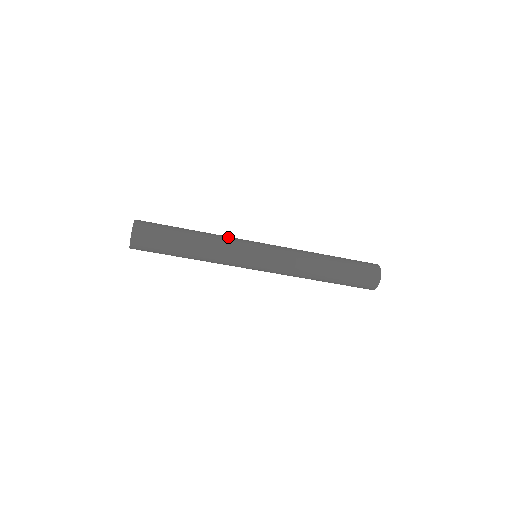
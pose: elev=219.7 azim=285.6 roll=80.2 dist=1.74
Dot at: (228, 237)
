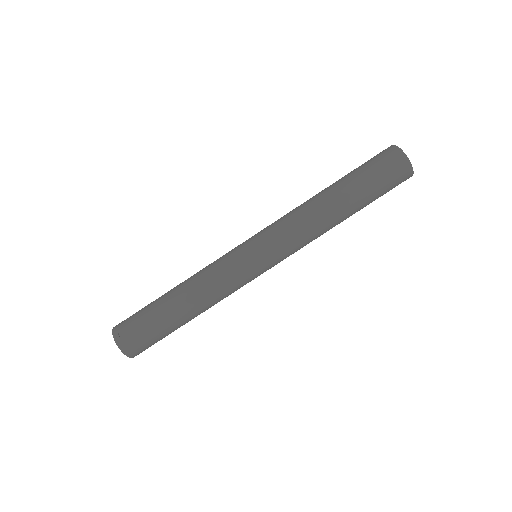
Dot at: (211, 265)
